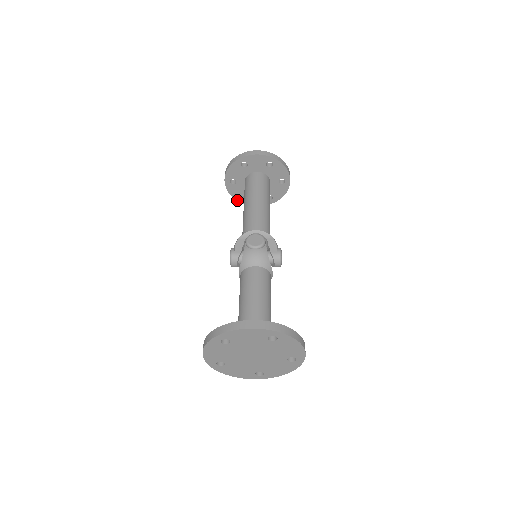
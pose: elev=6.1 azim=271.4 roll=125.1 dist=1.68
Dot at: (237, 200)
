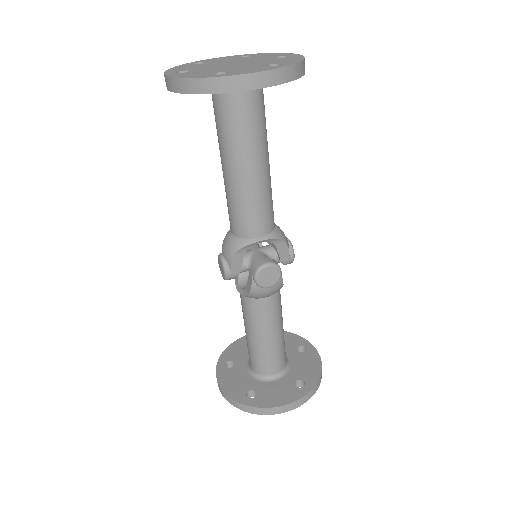
Dot at: occluded
